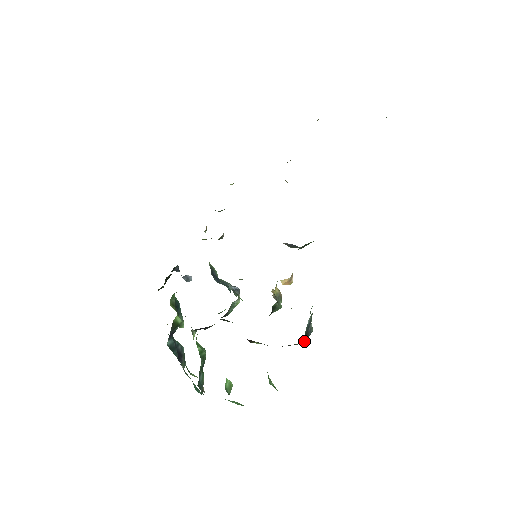
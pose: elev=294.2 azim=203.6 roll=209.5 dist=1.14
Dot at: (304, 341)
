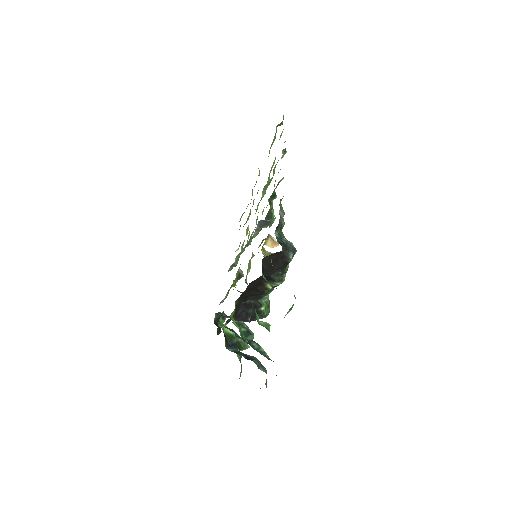
Dot at: (287, 251)
